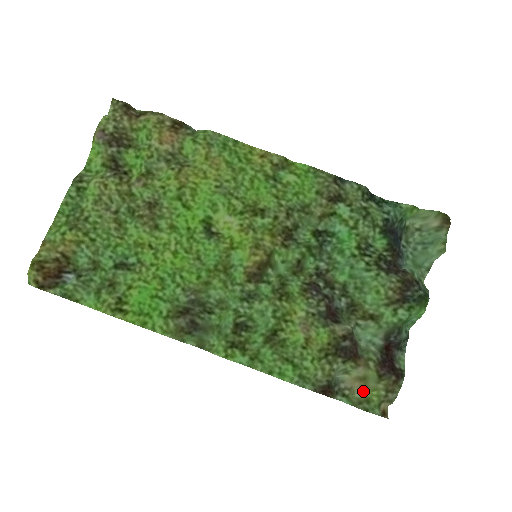
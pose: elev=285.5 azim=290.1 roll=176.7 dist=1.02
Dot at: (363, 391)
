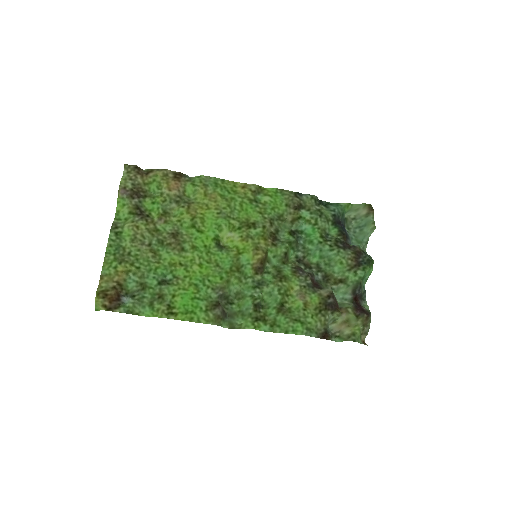
Dot at: (349, 329)
